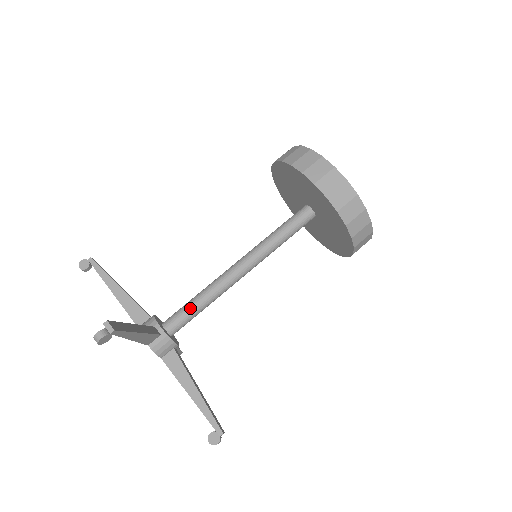
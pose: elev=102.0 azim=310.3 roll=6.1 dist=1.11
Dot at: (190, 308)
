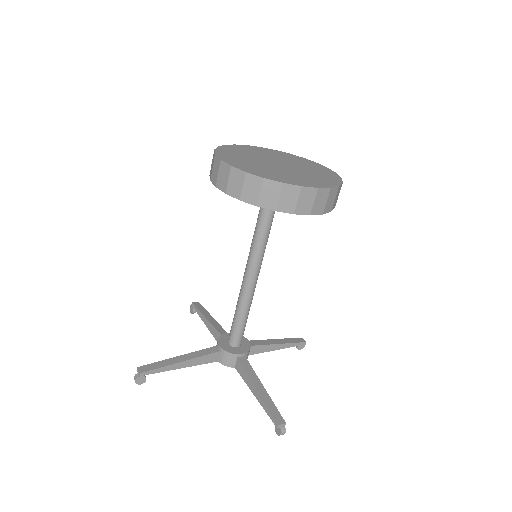
Dot at: (243, 325)
